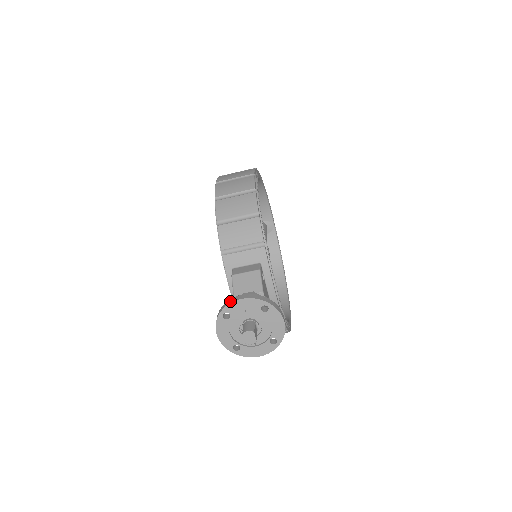
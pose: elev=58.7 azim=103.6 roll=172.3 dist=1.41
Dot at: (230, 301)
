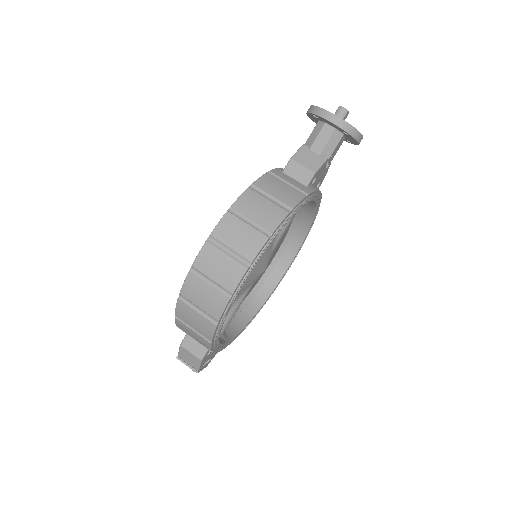
Dot at: occluded
